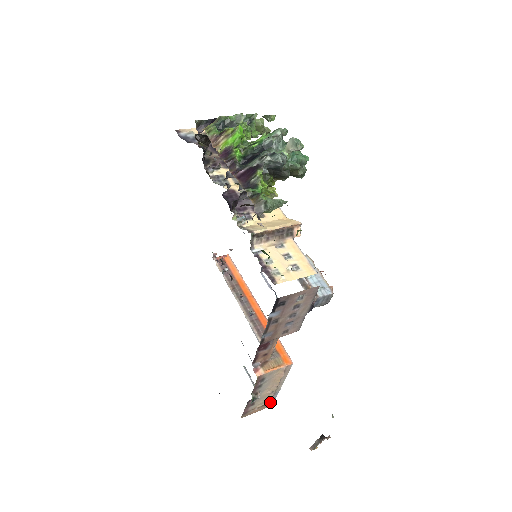
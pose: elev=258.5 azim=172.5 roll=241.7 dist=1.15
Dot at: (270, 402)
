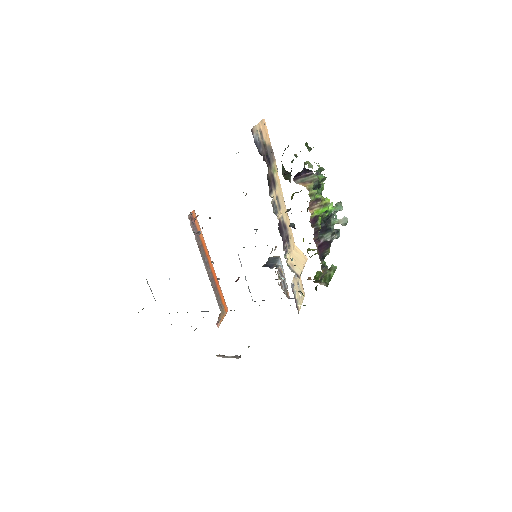
Dot at: occluded
